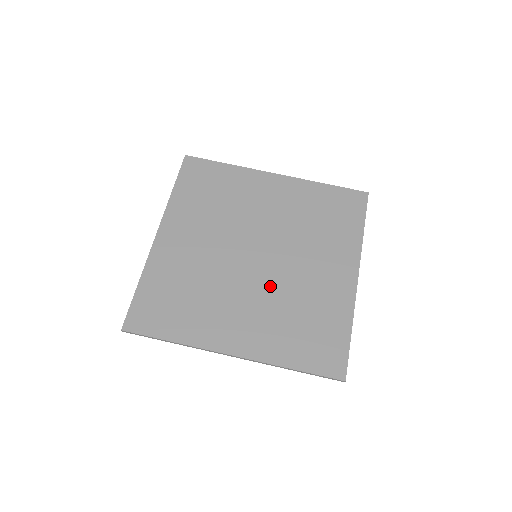
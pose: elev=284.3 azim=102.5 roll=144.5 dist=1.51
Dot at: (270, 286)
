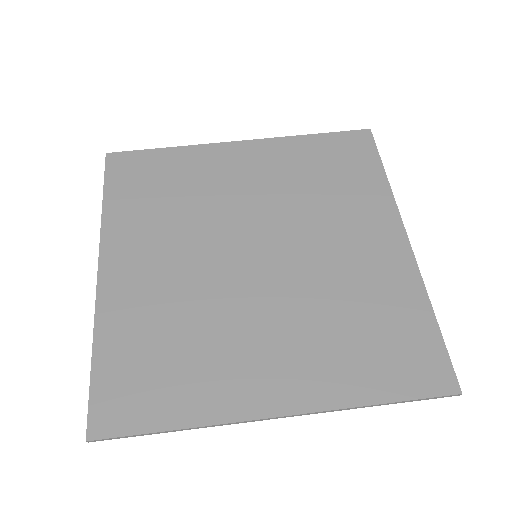
Dot at: (293, 291)
